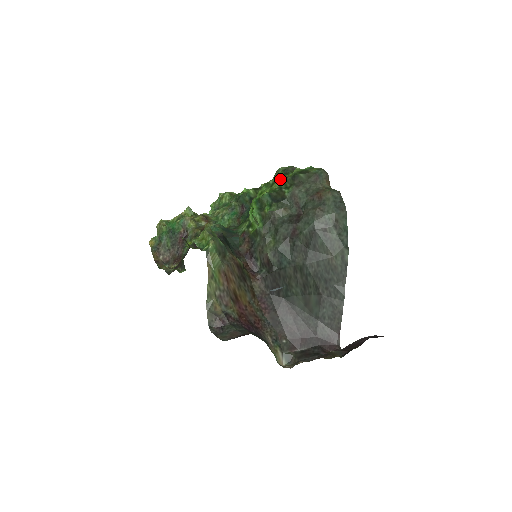
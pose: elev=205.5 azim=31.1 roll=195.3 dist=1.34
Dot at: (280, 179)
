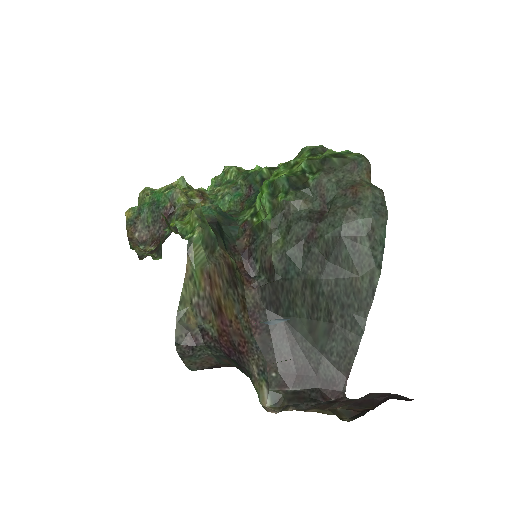
Dot at: (305, 160)
